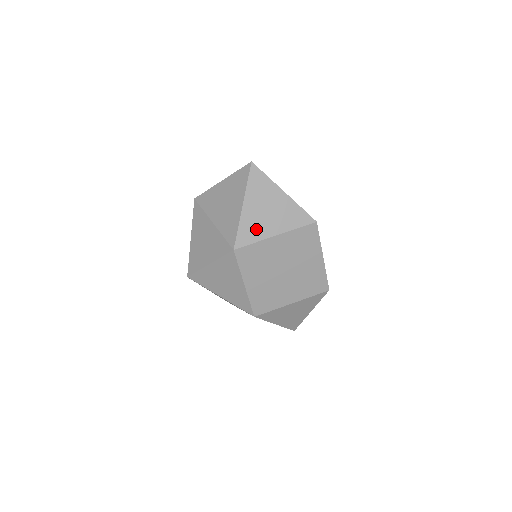
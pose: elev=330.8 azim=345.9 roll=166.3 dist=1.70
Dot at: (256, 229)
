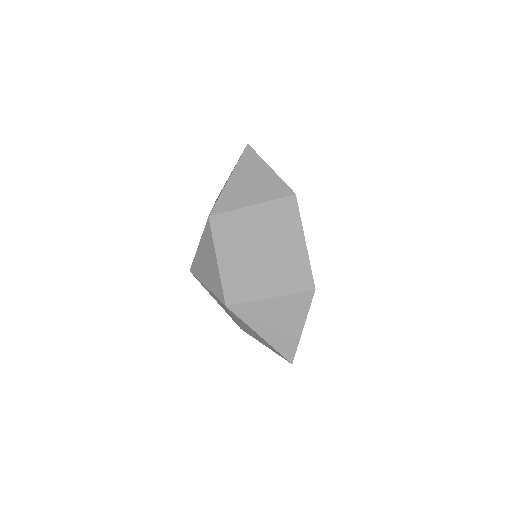
Dot at: (234, 199)
